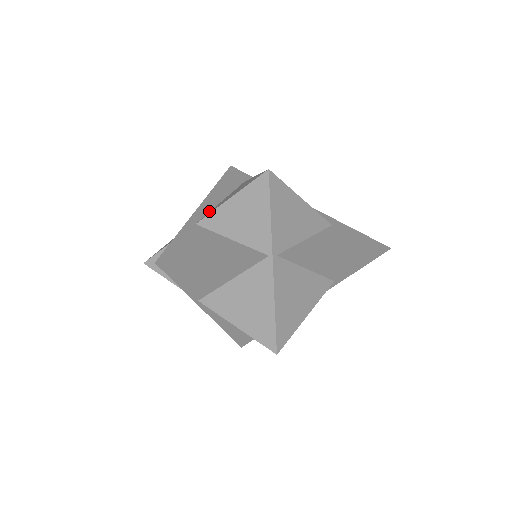
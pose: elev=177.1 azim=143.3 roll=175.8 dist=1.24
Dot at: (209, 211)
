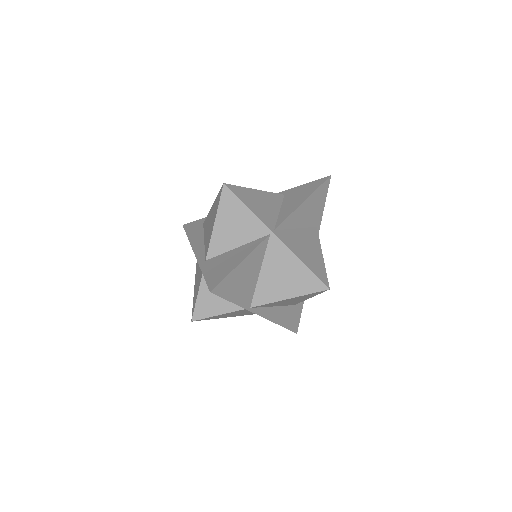
Dot at: (204, 250)
